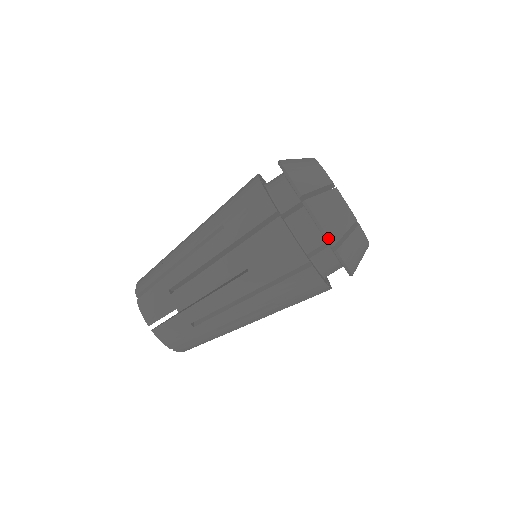
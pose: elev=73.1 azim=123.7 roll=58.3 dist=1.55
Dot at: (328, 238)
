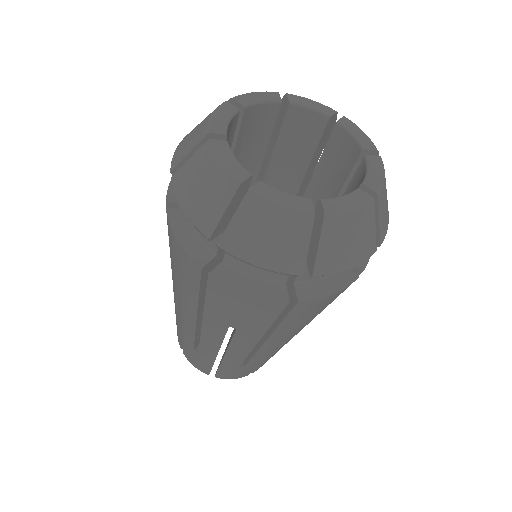
Dot at: (367, 259)
